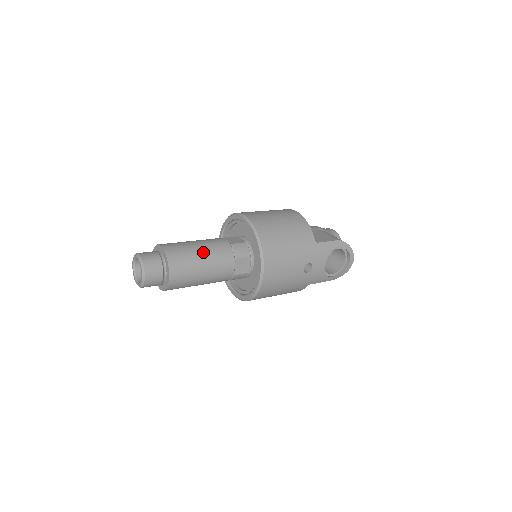
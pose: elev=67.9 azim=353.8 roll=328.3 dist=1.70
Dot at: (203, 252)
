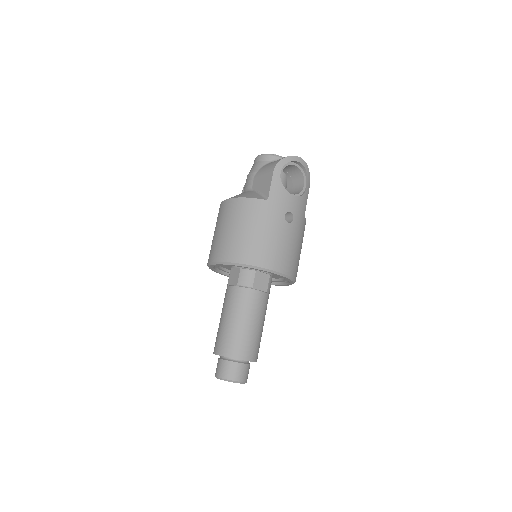
Dot at: (236, 319)
